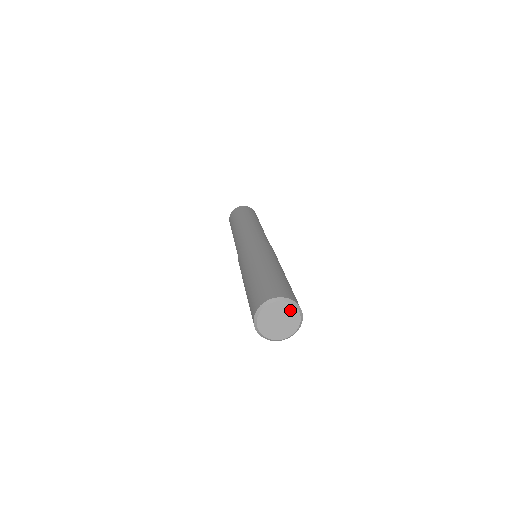
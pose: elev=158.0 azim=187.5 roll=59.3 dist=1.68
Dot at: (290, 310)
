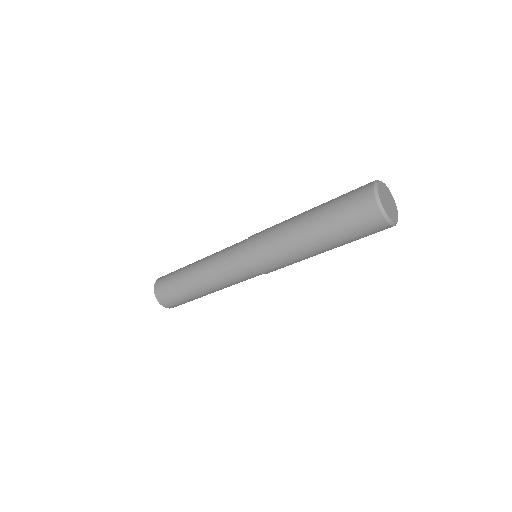
Dot at: (394, 203)
